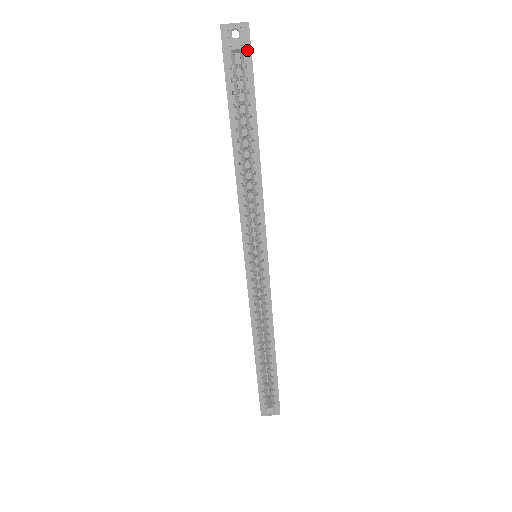
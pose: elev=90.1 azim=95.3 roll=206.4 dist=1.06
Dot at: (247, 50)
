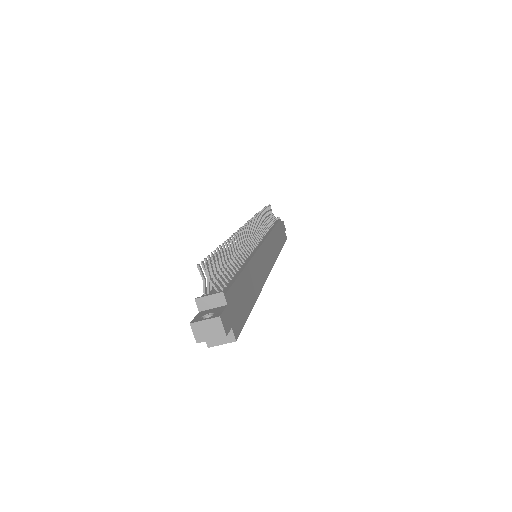
Dot at: (233, 340)
